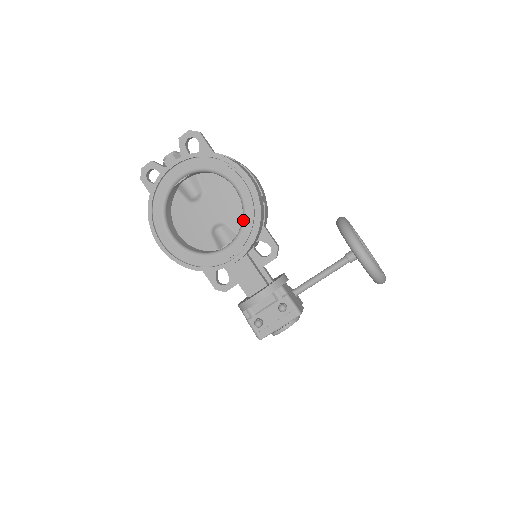
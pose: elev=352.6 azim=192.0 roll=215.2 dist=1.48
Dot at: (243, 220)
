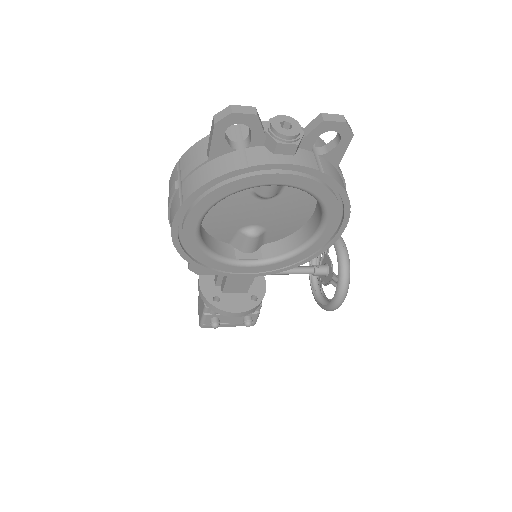
Dot at: (292, 255)
